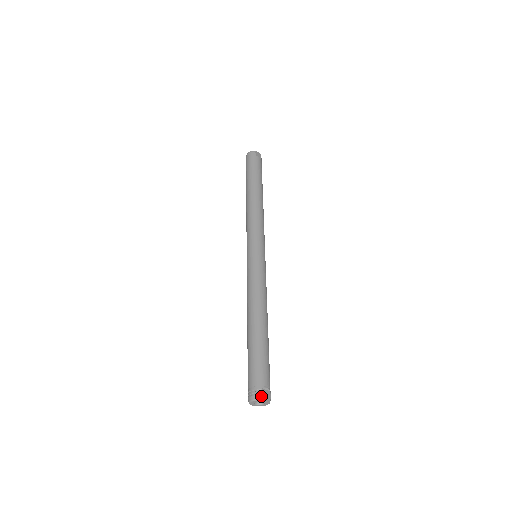
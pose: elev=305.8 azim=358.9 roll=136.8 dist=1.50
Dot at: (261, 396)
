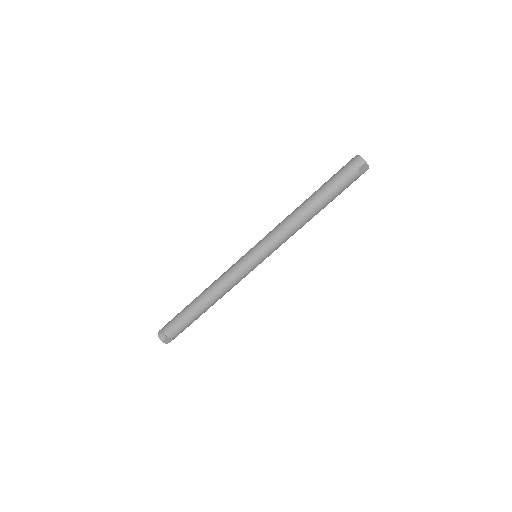
Dot at: (162, 340)
